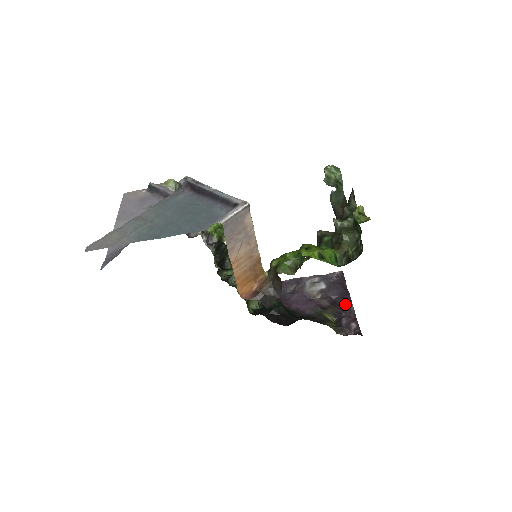
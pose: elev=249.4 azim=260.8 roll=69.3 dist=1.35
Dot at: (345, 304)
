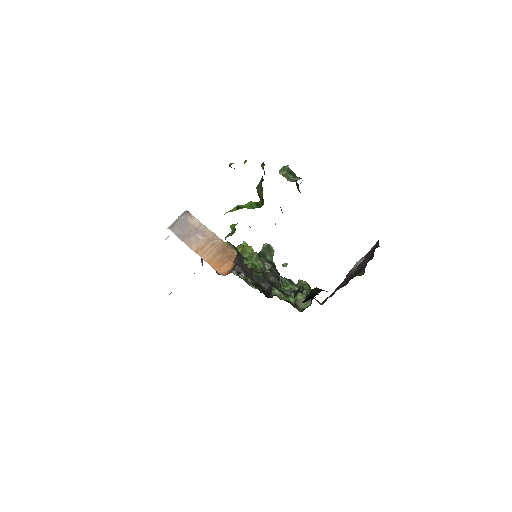
Dot at: (371, 256)
